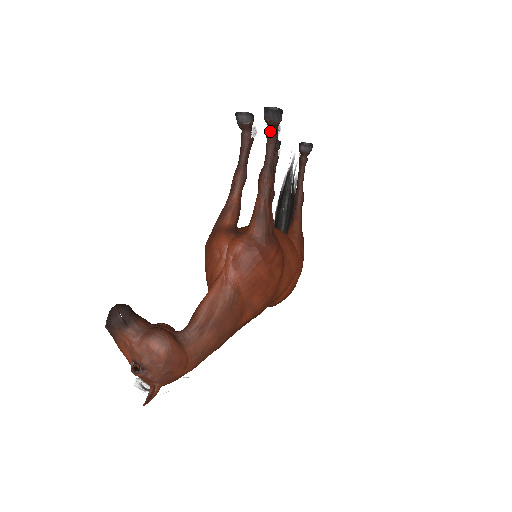
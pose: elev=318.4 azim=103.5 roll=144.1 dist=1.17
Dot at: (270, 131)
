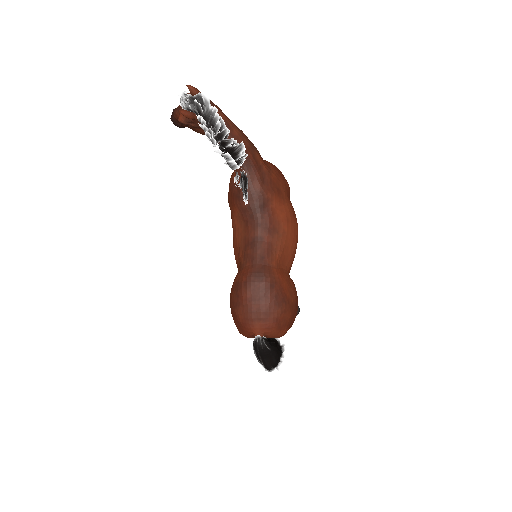
Dot at: occluded
